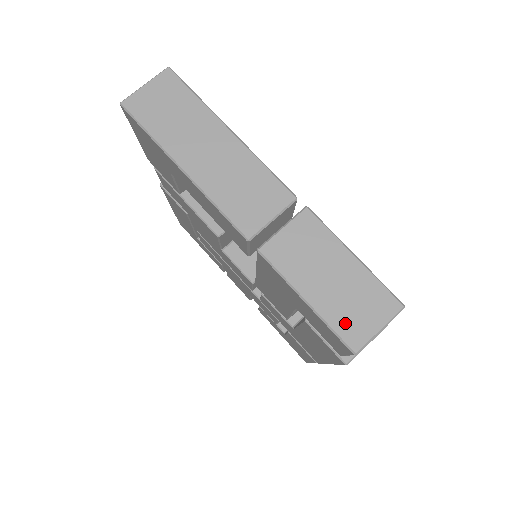
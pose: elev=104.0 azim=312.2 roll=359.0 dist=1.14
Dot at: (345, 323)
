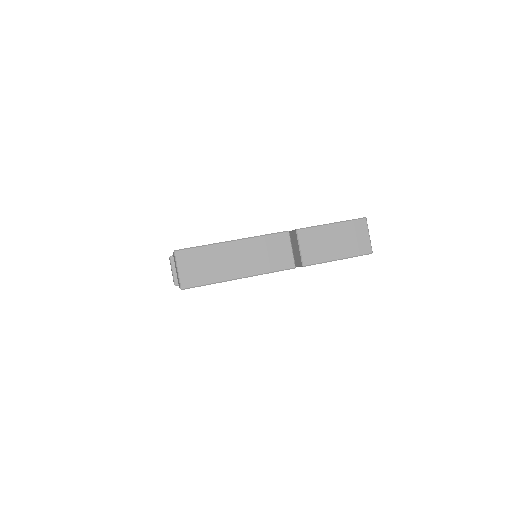
Dot at: (358, 249)
